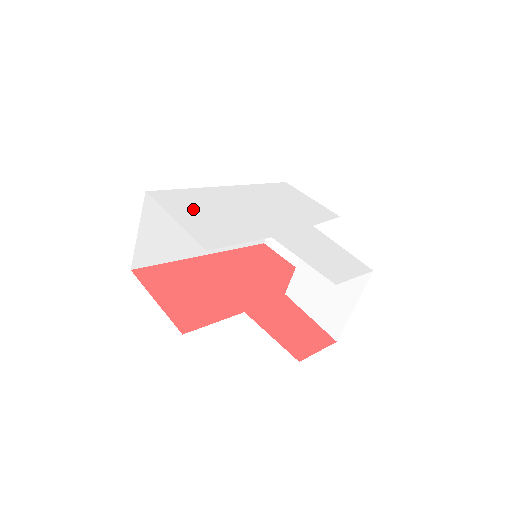
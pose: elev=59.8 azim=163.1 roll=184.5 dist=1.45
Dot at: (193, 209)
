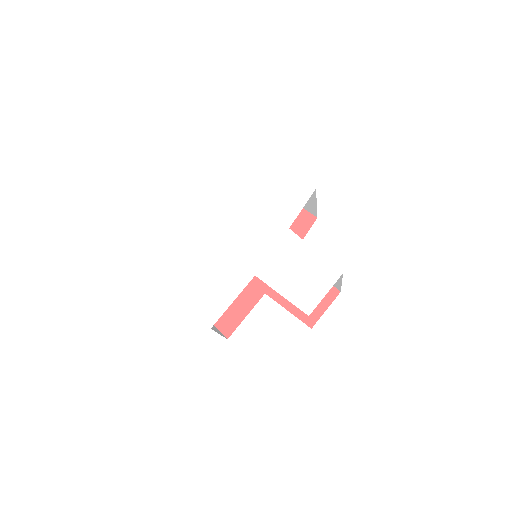
Dot at: (191, 274)
